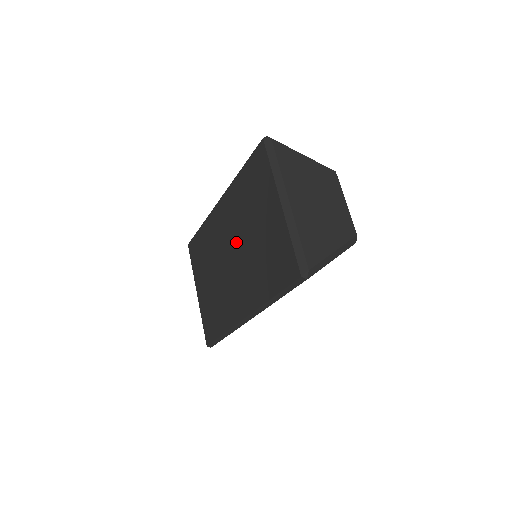
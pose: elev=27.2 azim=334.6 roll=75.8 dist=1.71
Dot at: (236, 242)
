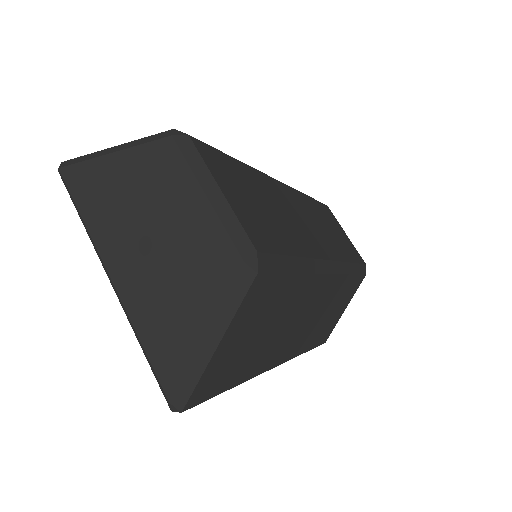
Dot at: occluded
